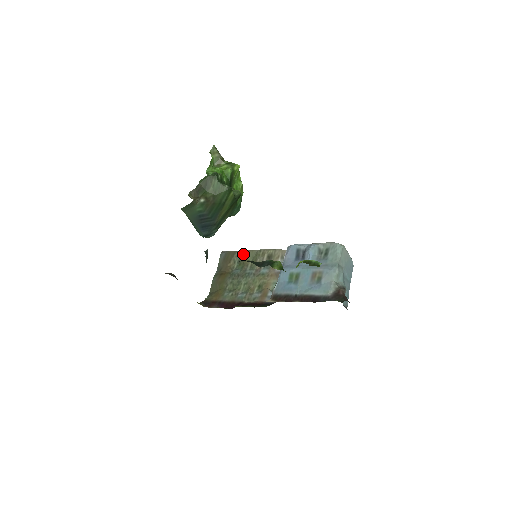
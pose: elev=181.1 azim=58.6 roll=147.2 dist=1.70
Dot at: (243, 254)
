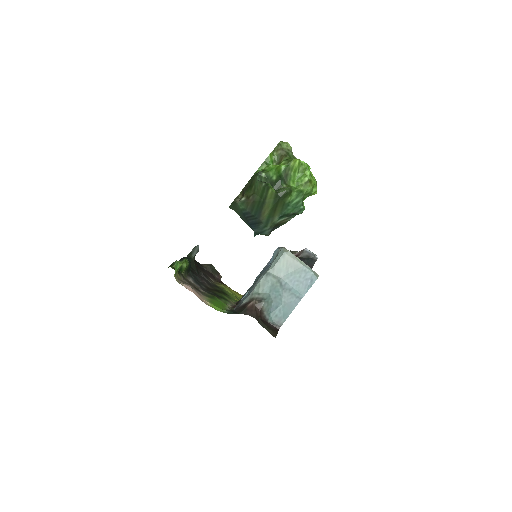
Dot at: occluded
